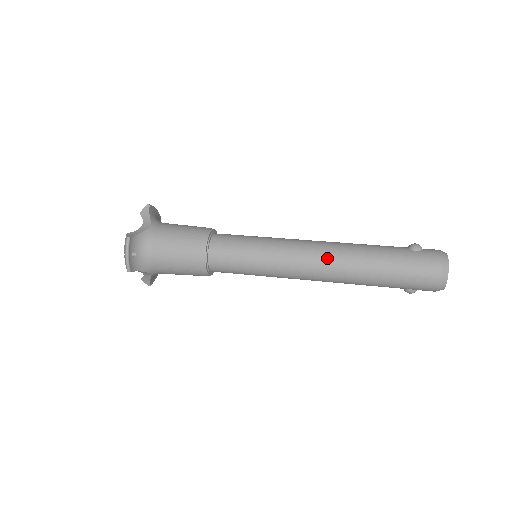
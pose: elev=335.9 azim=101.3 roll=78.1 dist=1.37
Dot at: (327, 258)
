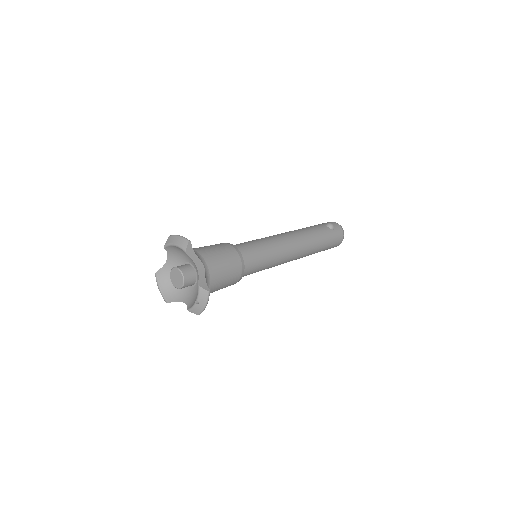
Dot at: (303, 250)
